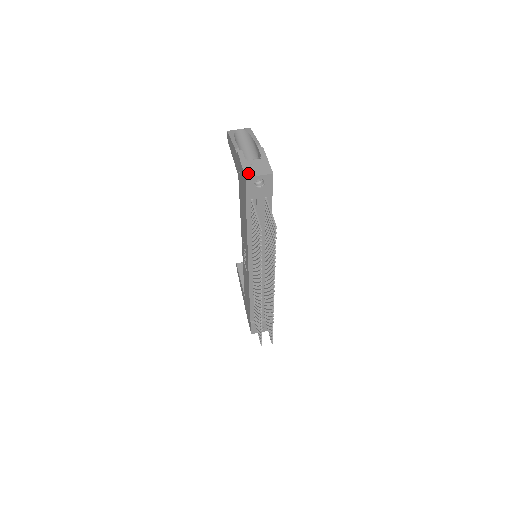
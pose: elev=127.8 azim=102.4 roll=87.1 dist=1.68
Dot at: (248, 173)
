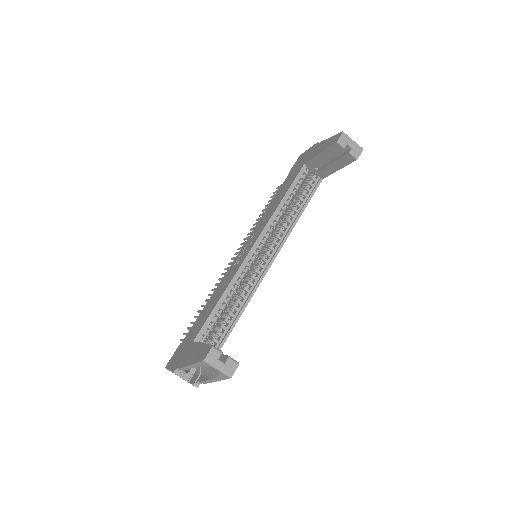
Dot at: occluded
